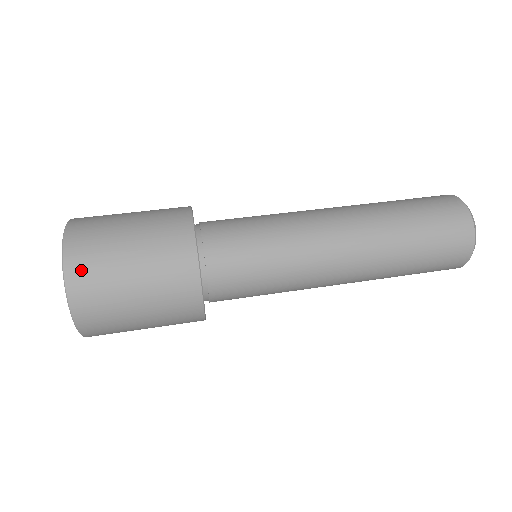
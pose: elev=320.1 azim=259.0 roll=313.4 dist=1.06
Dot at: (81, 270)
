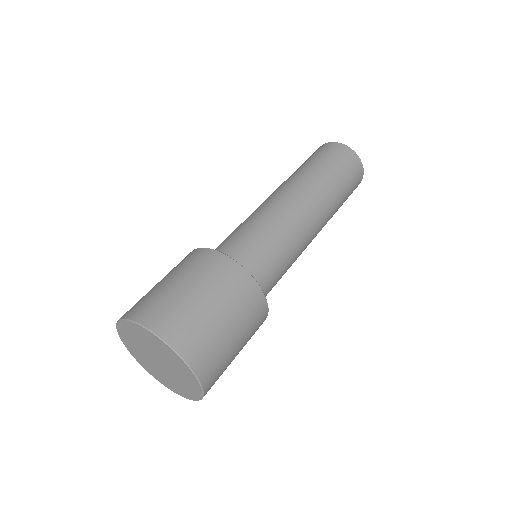
Dot at: (205, 363)
